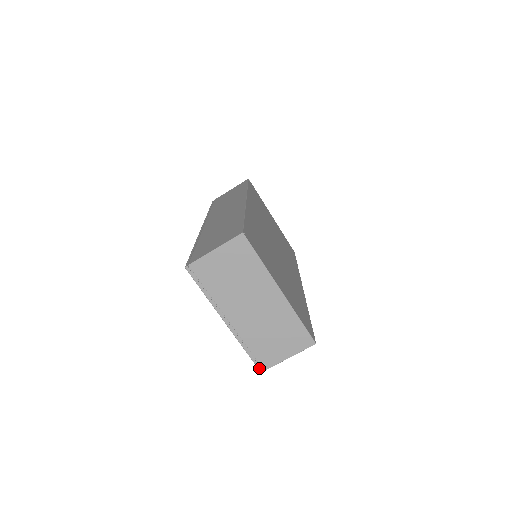
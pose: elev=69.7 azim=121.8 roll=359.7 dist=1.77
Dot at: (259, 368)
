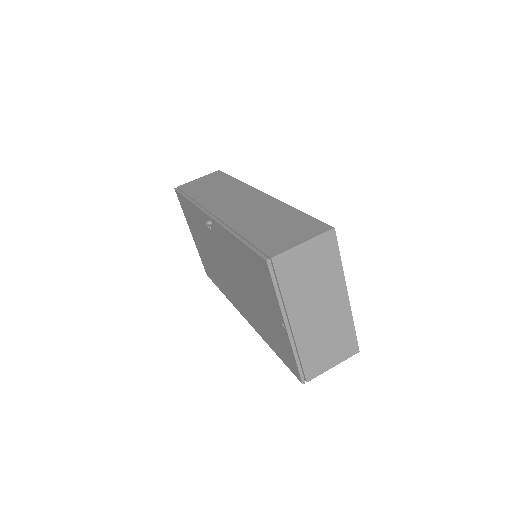
Dot at: (303, 380)
